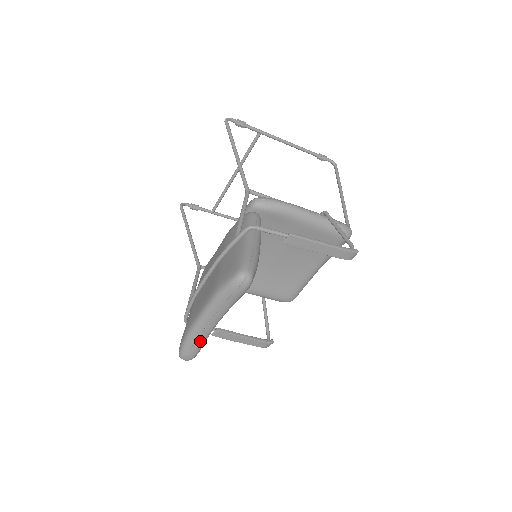
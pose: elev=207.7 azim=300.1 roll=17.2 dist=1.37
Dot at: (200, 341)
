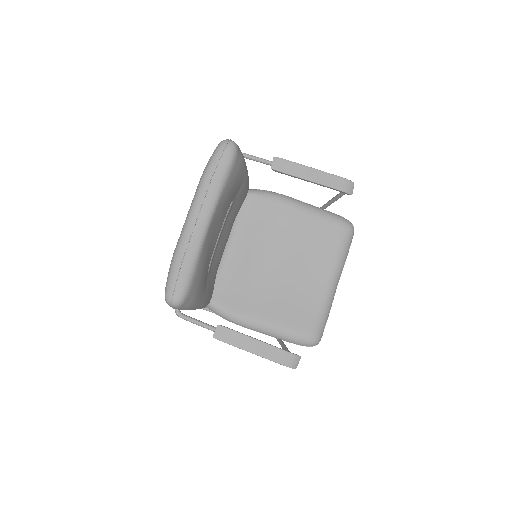
Dot at: (190, 257)
